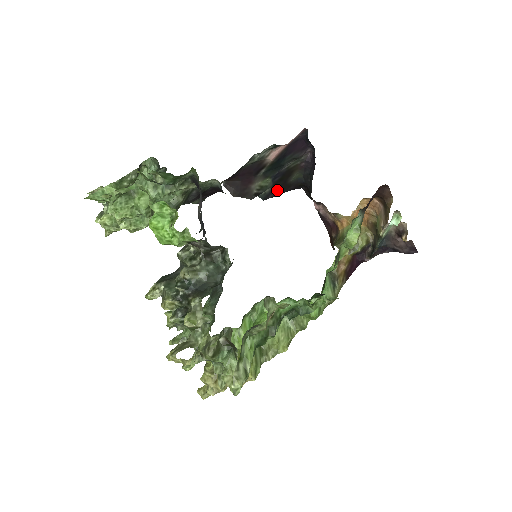
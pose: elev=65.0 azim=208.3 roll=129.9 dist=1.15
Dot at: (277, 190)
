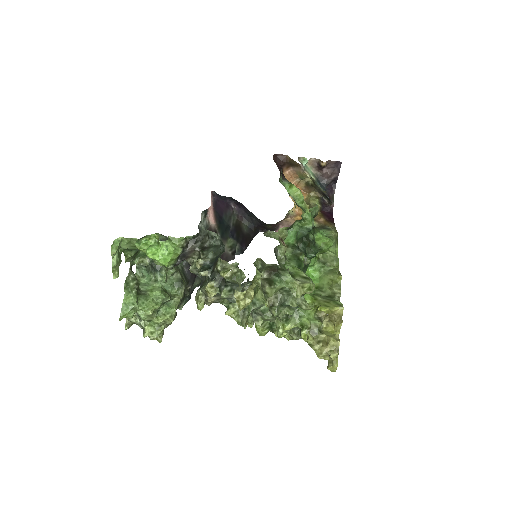
Dot at: (244, 243)
